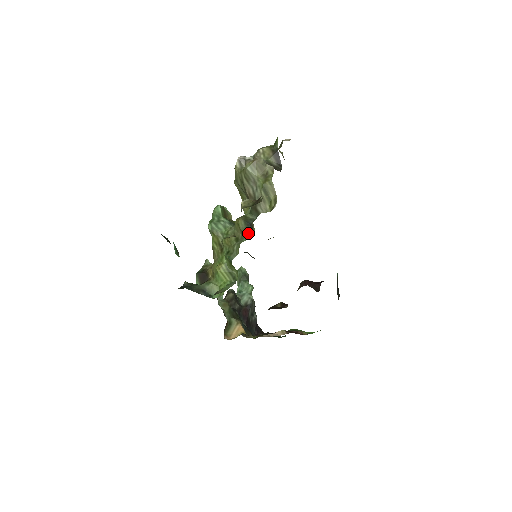
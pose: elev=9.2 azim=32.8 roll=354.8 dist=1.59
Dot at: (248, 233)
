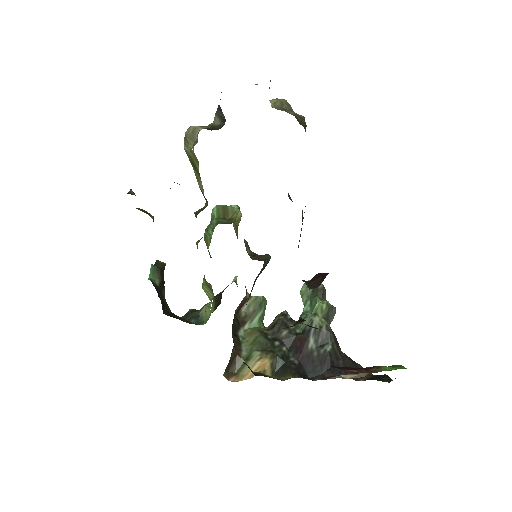
Dot at: occluded
